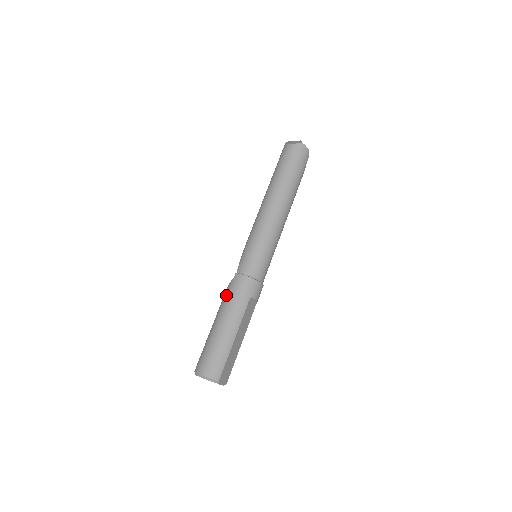
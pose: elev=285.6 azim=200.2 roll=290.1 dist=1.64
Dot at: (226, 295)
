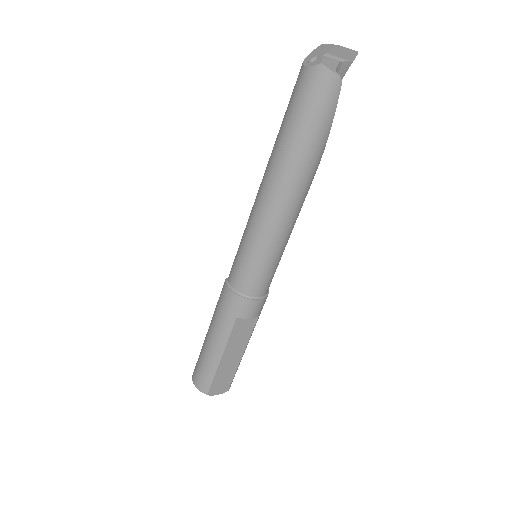
Dot at: (217, 303)
